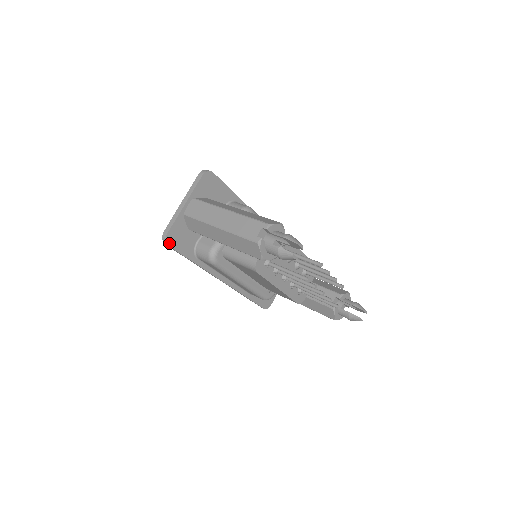
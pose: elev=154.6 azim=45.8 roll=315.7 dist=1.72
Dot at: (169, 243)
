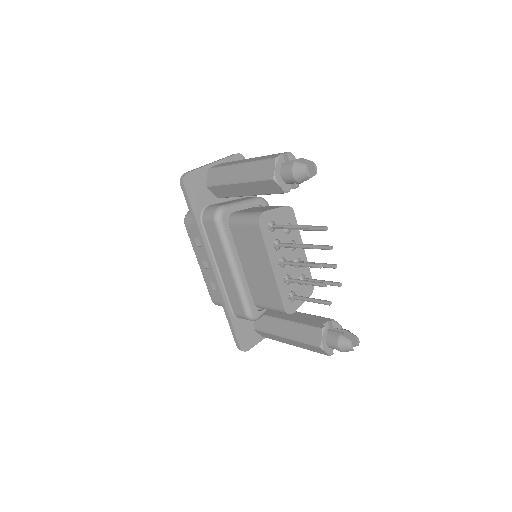
Dot at: (185, 183)
